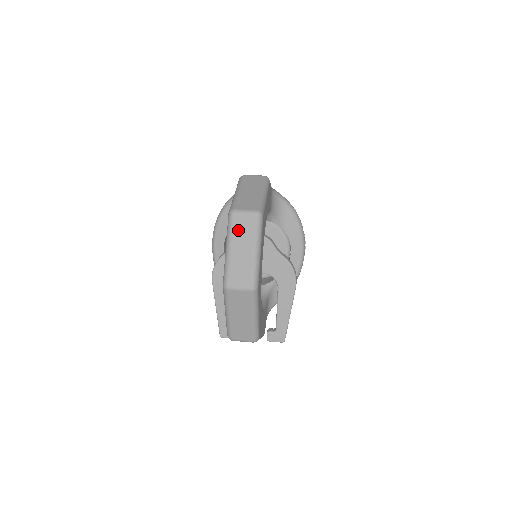
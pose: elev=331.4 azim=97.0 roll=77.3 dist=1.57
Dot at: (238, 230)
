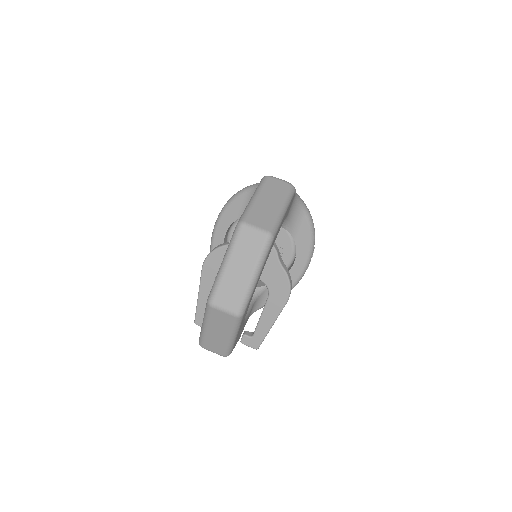
Dot at: (242, 247)
